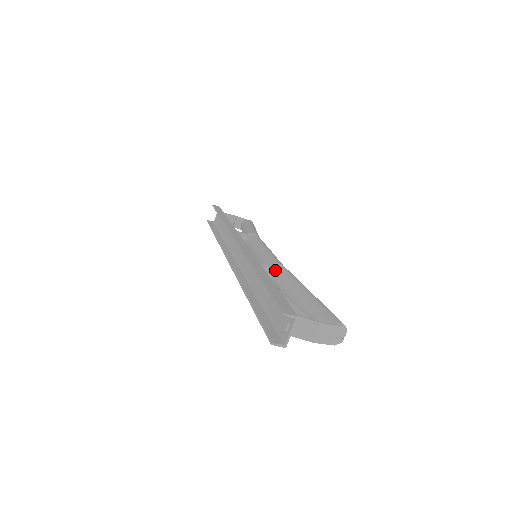
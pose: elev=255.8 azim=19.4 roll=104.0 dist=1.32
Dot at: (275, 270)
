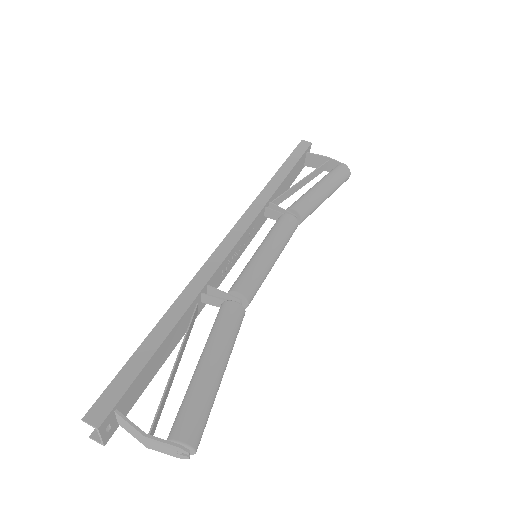
Dot at: (222, 303)
